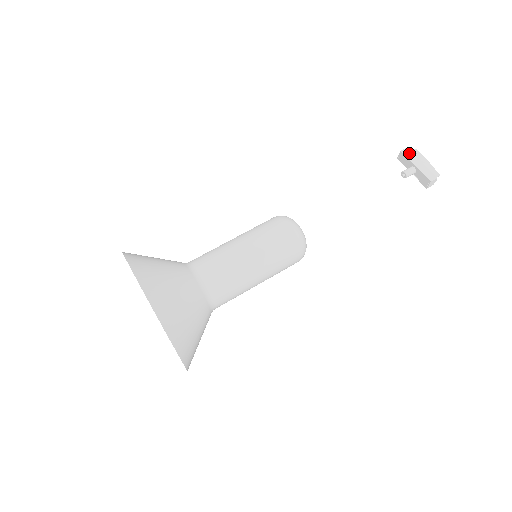
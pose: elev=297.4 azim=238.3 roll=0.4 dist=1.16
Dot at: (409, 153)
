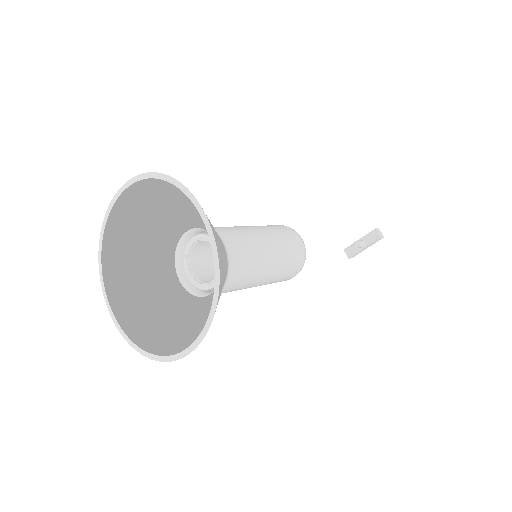
Dot at: (350, 246)
